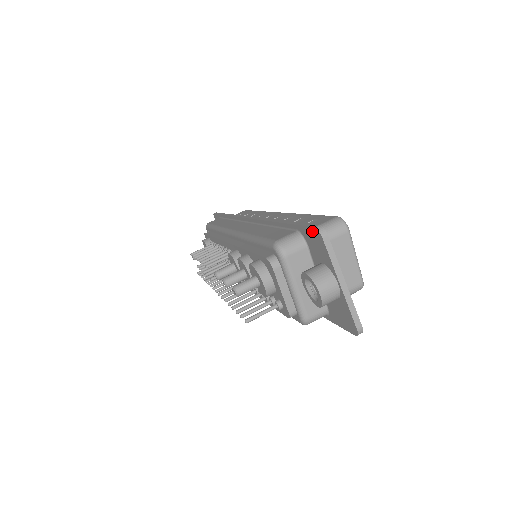
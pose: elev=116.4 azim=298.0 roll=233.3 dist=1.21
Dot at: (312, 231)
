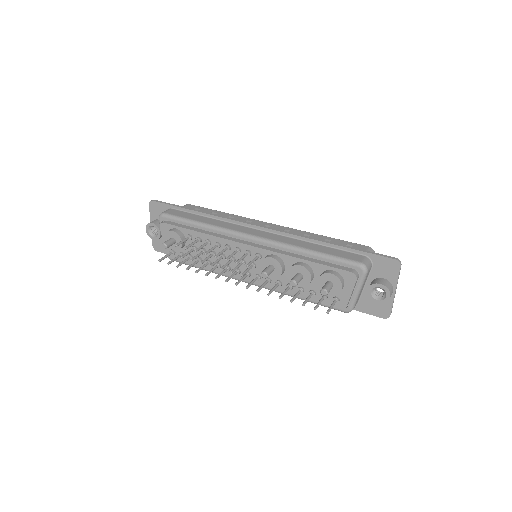
Dot at: (390, 261)
